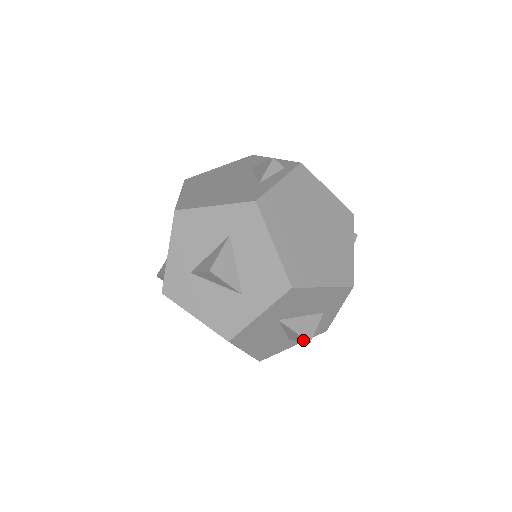
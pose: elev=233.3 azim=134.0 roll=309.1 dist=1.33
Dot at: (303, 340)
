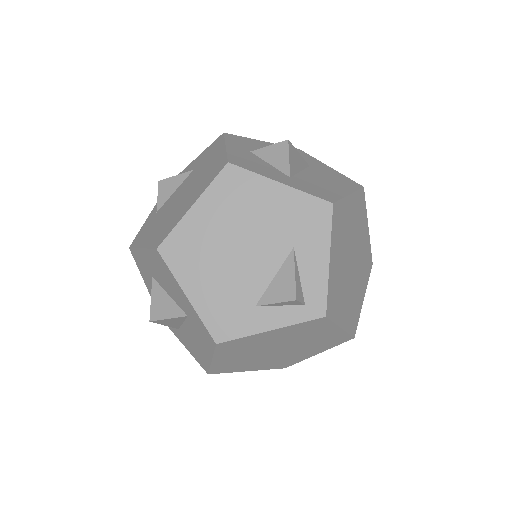
Dot at: occluded
